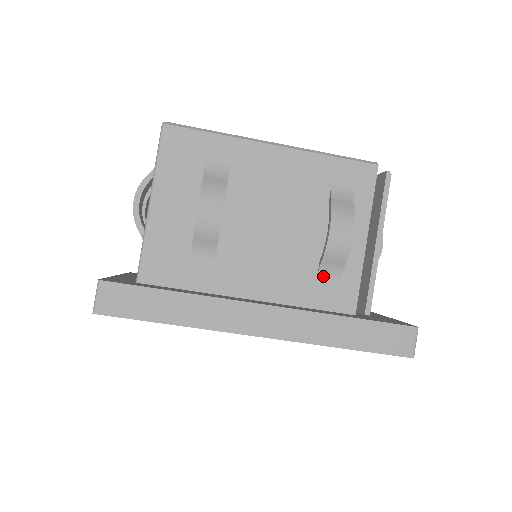
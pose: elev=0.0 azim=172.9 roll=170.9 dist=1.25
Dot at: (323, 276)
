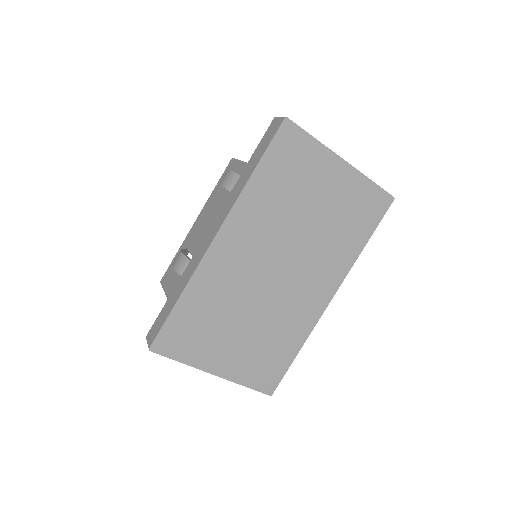
Dot at: occluded
